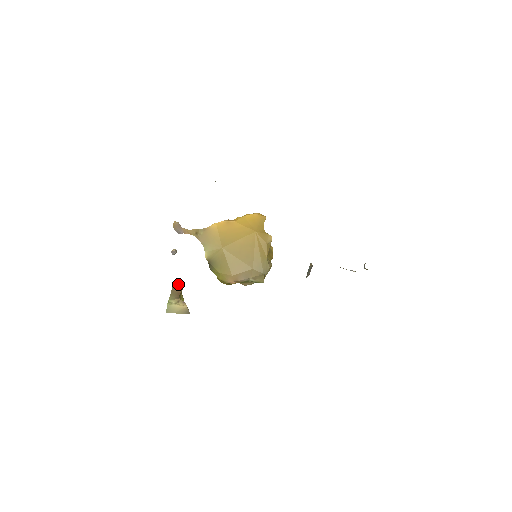
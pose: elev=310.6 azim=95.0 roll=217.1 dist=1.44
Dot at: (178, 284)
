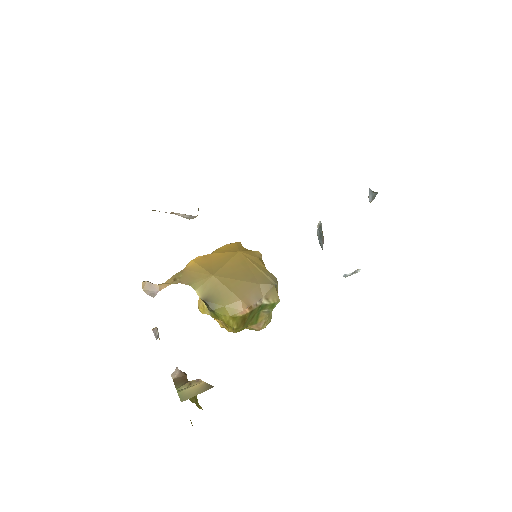
Dot at: (178, 374)
